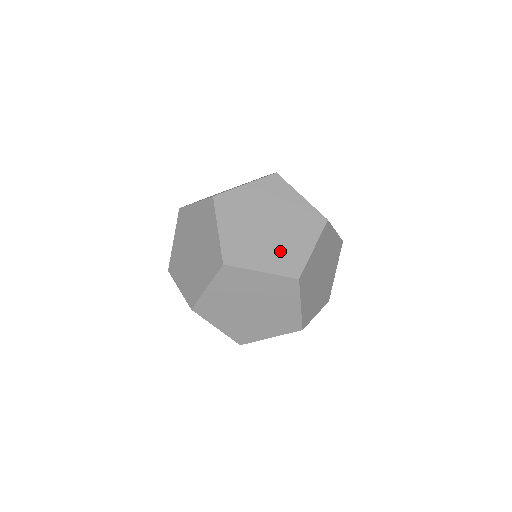
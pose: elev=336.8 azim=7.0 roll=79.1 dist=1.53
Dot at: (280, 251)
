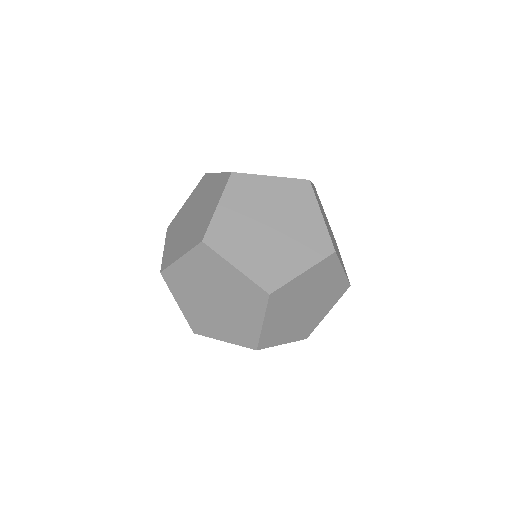
Dot at: (267, 257)
